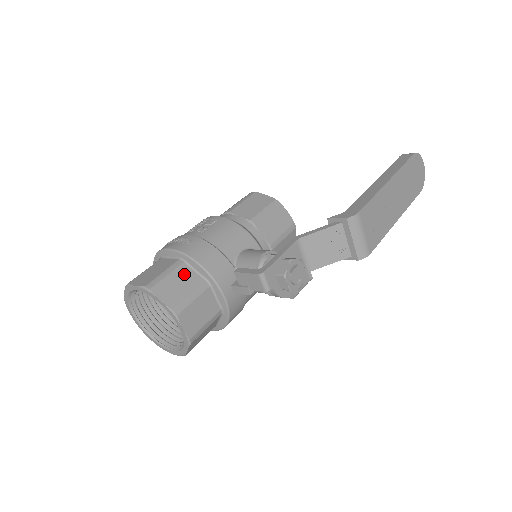
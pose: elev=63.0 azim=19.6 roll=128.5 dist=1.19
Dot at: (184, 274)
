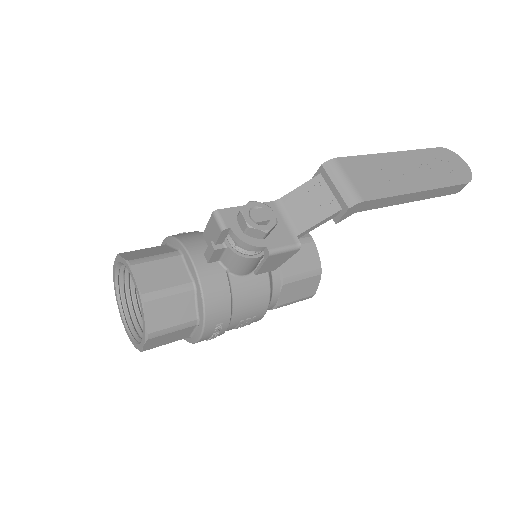
Dot at: (159, 248)
